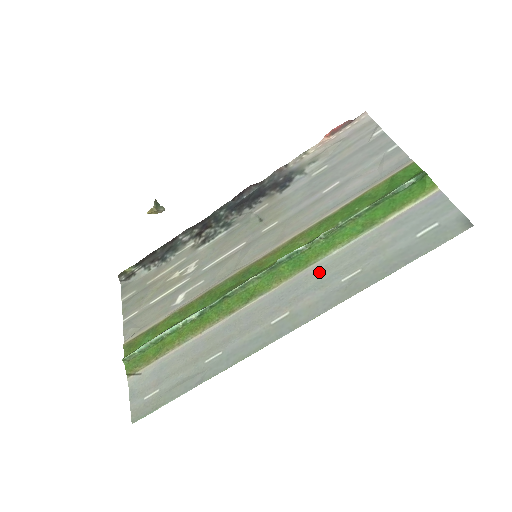
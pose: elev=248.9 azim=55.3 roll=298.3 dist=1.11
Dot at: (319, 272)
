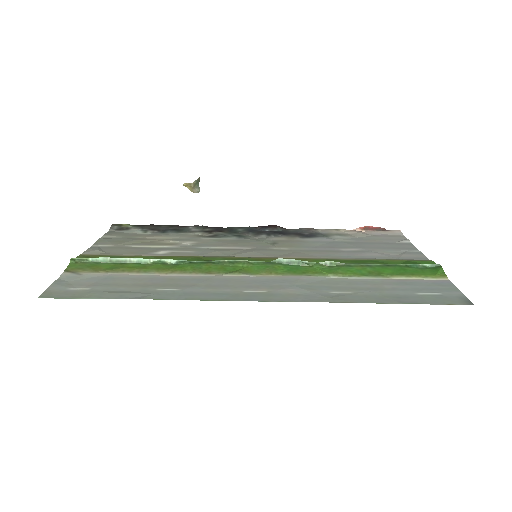
Dot at: (312, 281)
